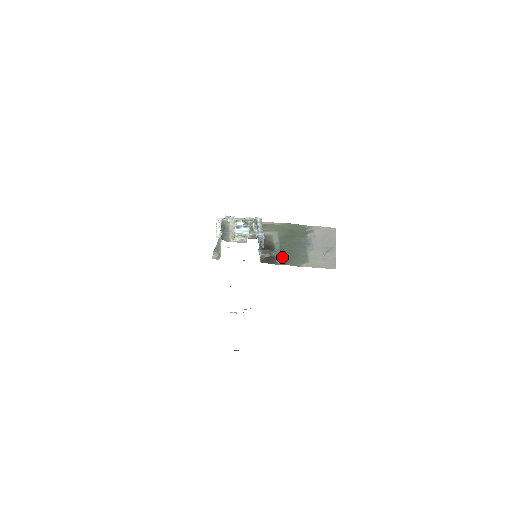
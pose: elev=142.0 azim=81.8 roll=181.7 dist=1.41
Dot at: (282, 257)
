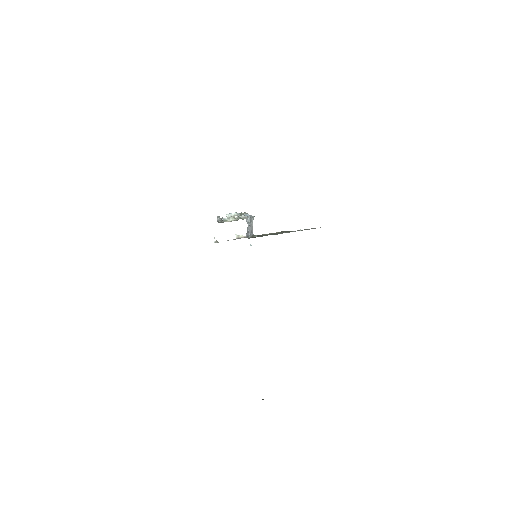
Dot at: occluded
